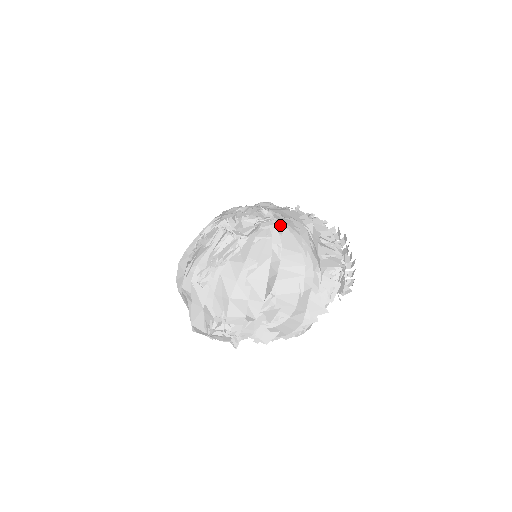
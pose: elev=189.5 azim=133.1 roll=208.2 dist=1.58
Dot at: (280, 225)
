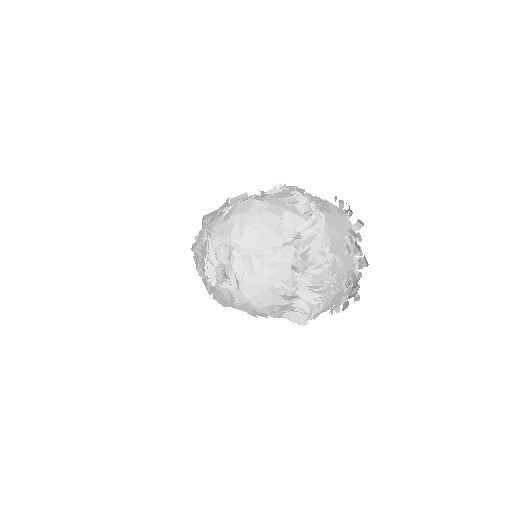
Dot at: (242, 296)
